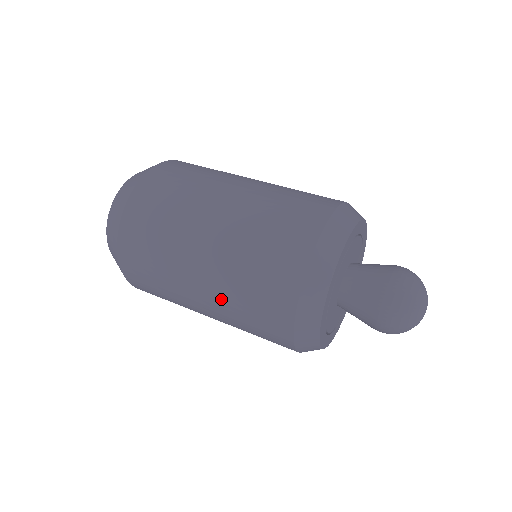
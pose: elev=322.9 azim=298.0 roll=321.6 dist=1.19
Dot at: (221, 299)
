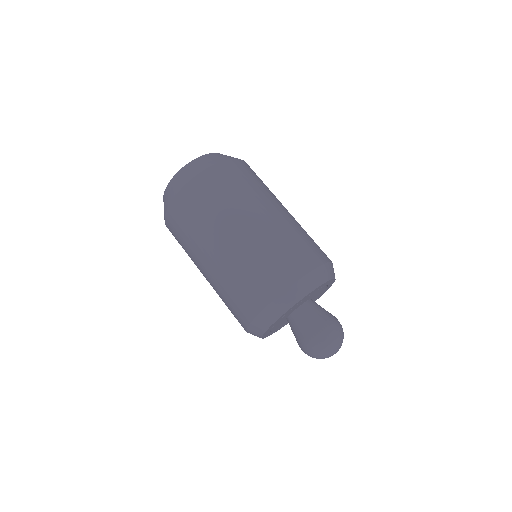
Dot at: (214, 289)
